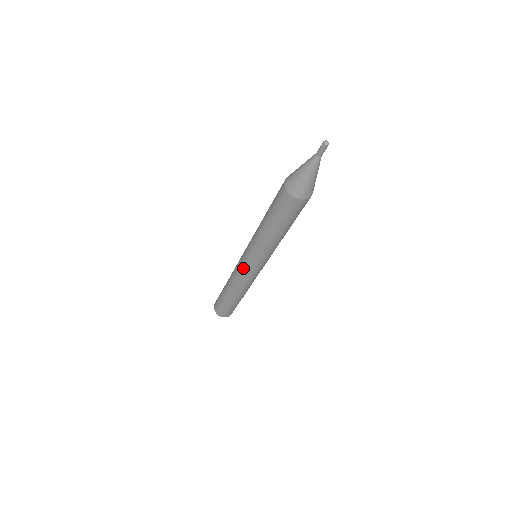
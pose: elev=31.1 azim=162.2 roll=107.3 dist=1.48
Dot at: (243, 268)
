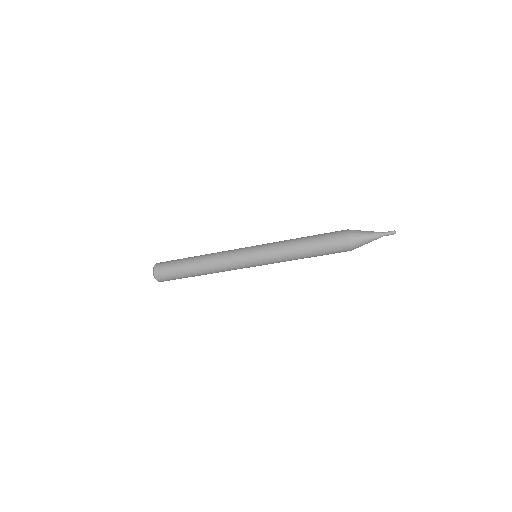
Dot at: (244, 265)
